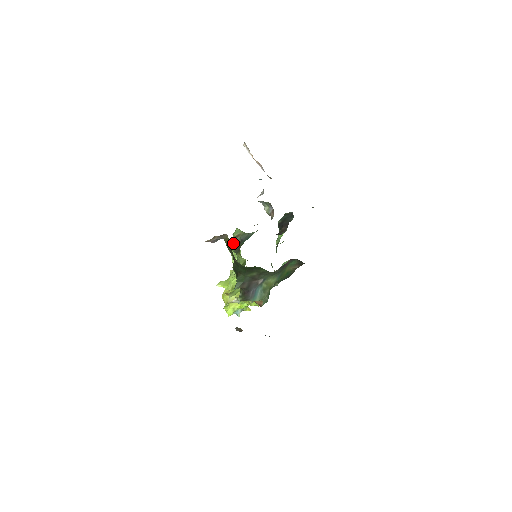
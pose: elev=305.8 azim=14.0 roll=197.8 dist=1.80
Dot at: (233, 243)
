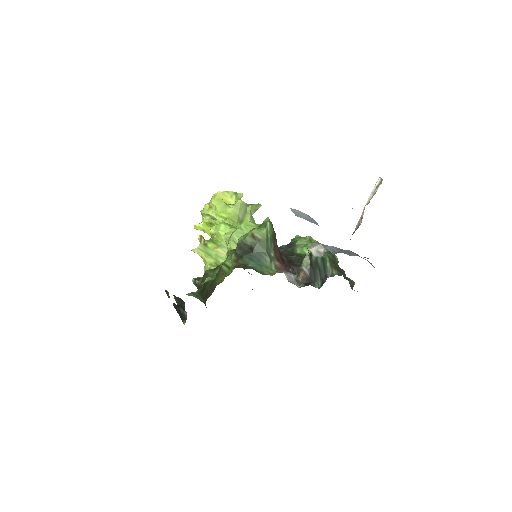
Dot at: (247, 233)
